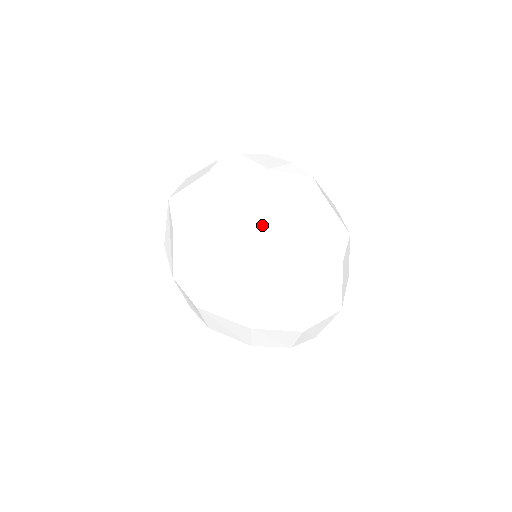
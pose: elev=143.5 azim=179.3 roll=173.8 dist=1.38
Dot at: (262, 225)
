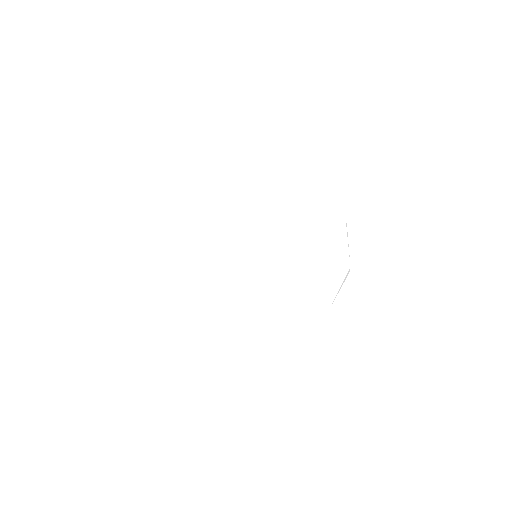
Dot at: (305, 292)
